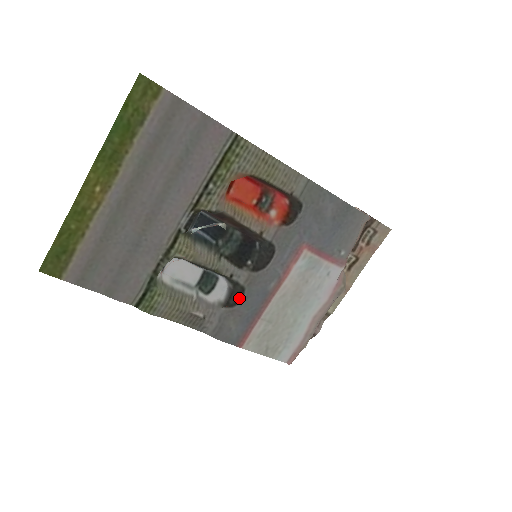
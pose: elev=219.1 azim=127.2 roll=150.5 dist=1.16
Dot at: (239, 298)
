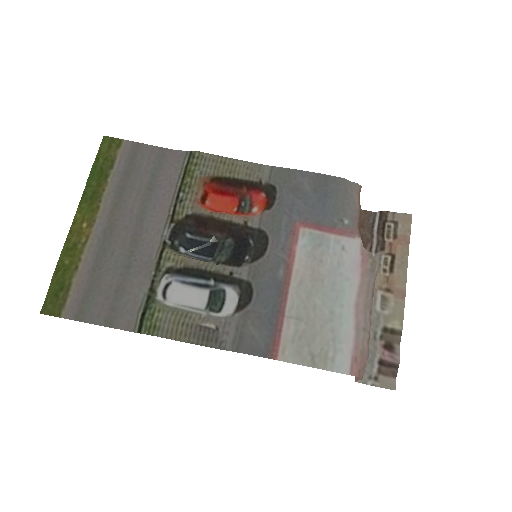
Dot at: (249, 296)
